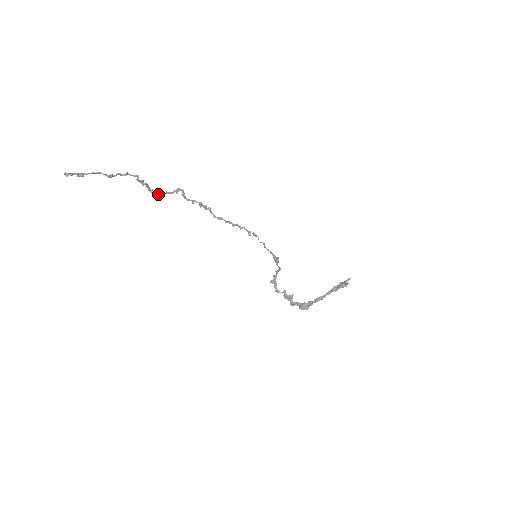
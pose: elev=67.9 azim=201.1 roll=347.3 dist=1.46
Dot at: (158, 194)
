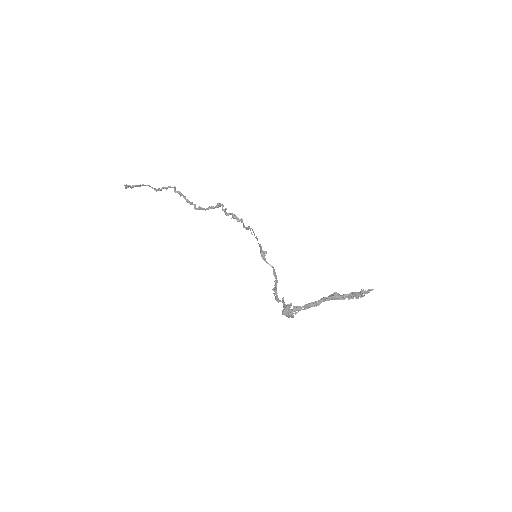
Dot at: (201, 208)
